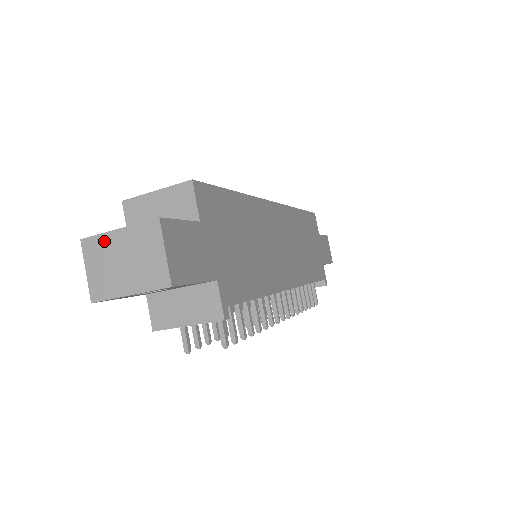
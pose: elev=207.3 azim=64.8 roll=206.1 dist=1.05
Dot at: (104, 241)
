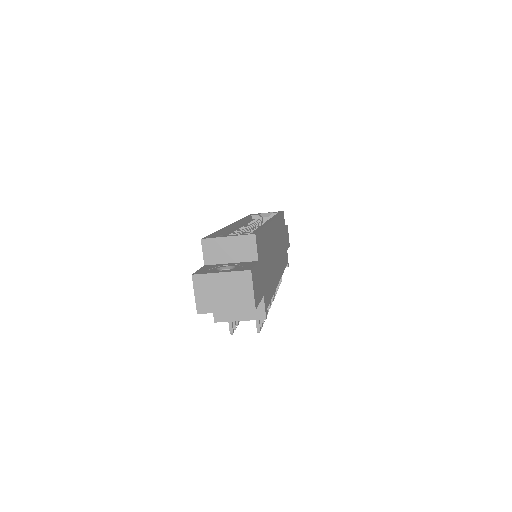
Dot at: (210, 278)
